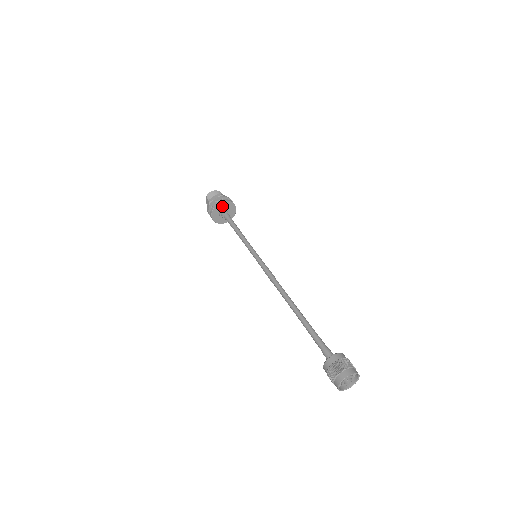
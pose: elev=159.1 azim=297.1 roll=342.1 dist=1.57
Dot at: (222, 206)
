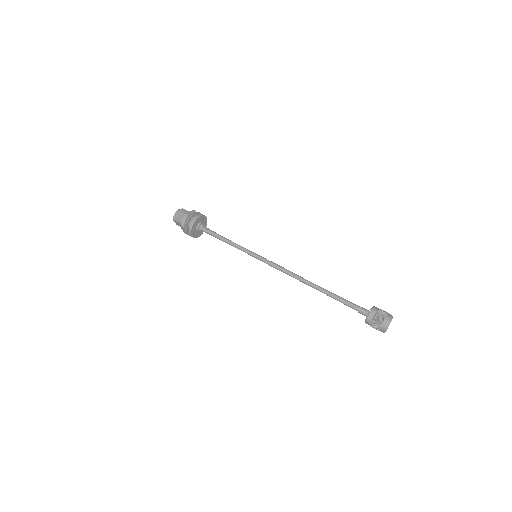
Dot at: (196, 224)
